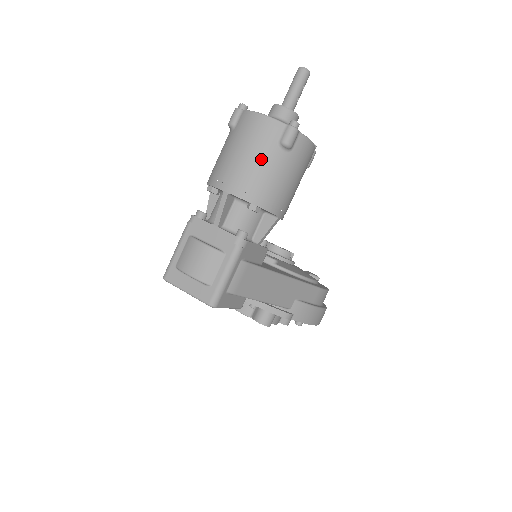
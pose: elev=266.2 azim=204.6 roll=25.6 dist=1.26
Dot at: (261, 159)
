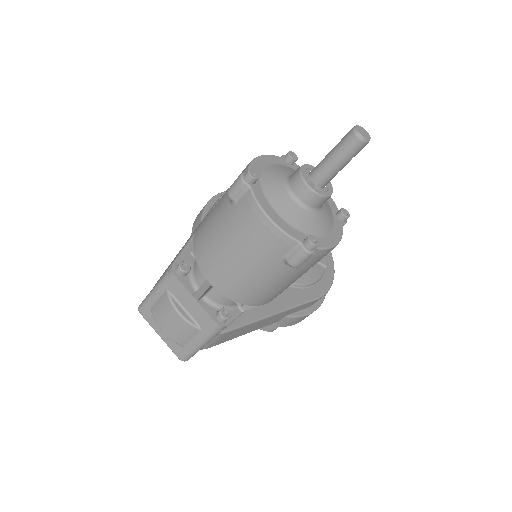
Dot at: (257, 269)
